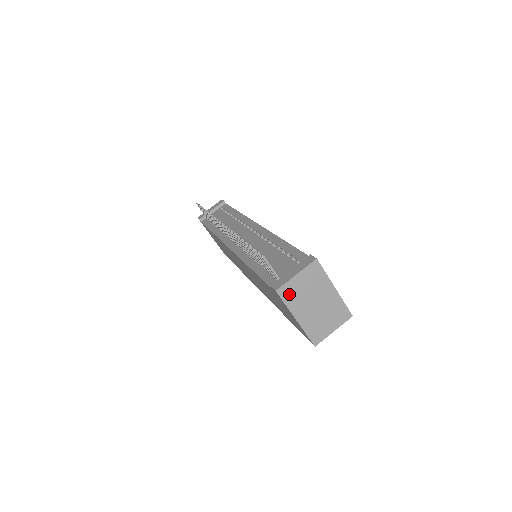
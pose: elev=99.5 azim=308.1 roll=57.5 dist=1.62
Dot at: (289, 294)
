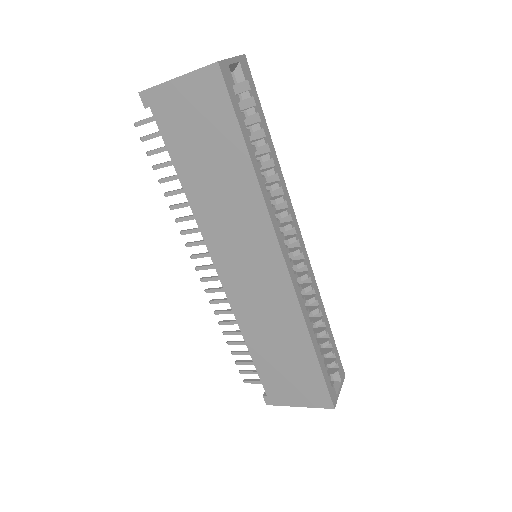
Dot at: occluded
